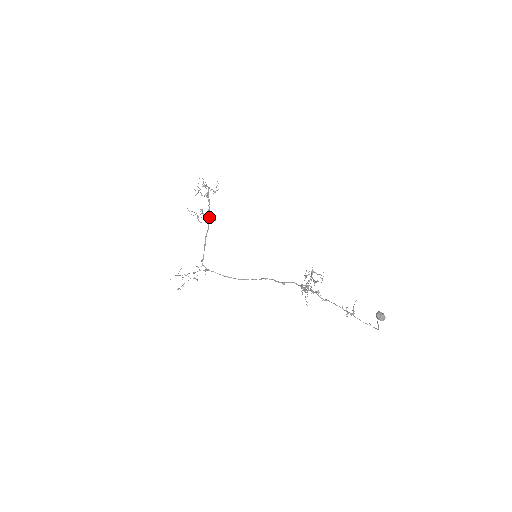
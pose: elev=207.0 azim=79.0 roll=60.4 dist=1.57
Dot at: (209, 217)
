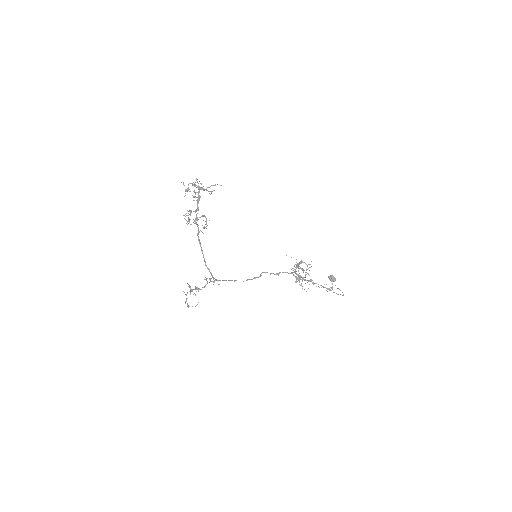
Dot at: occluded
